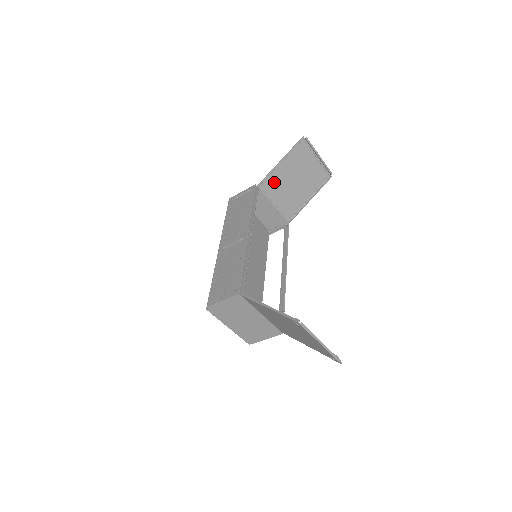
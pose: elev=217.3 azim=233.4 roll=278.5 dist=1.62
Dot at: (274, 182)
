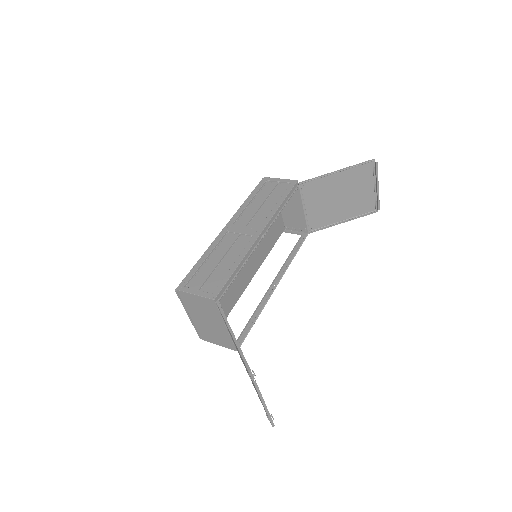
Dot at: (318, 188)
